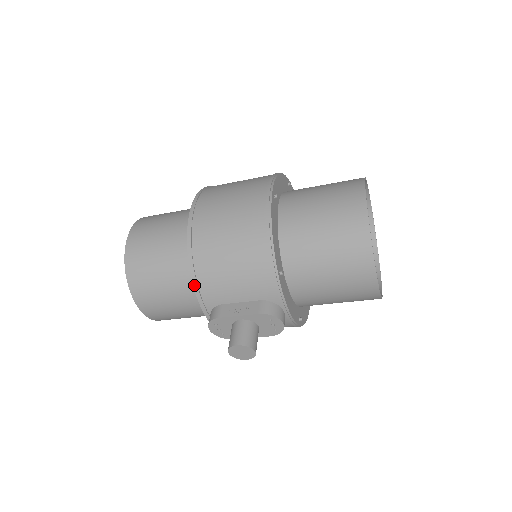
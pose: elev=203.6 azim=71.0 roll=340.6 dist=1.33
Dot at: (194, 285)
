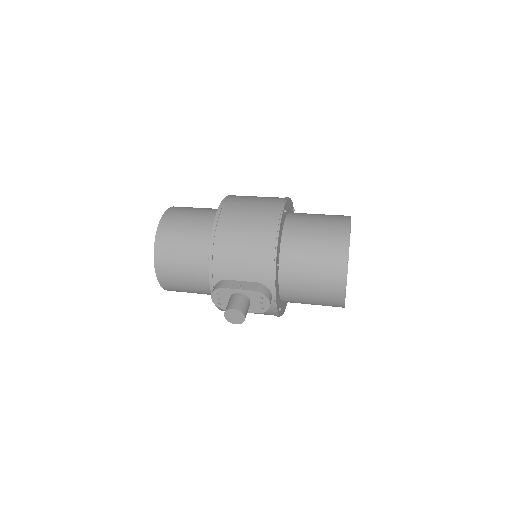
Dot at: (210, 260)
